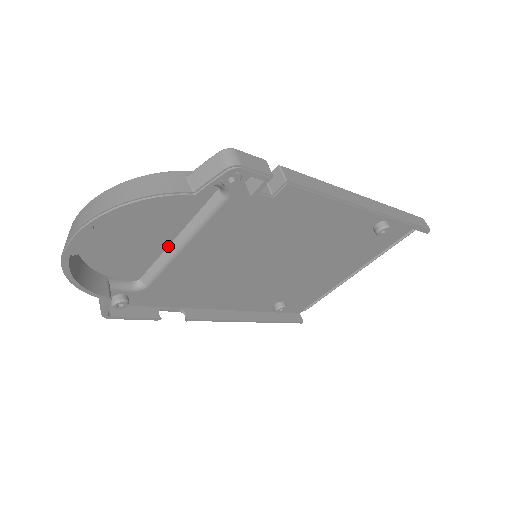
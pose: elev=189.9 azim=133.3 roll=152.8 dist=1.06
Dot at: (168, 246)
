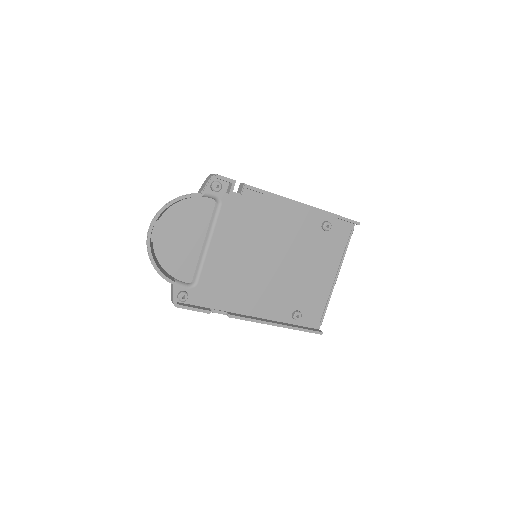
Dot at: (201, 249)
